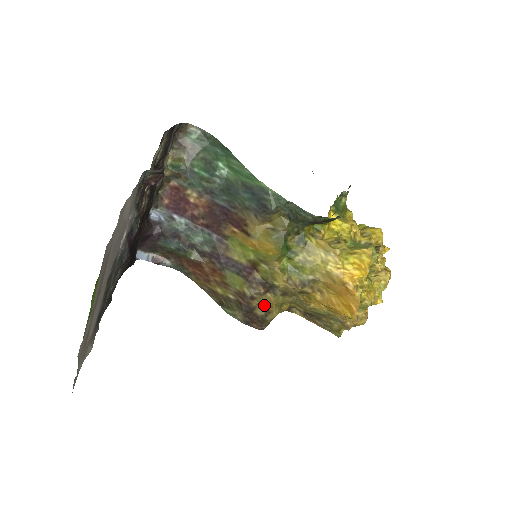
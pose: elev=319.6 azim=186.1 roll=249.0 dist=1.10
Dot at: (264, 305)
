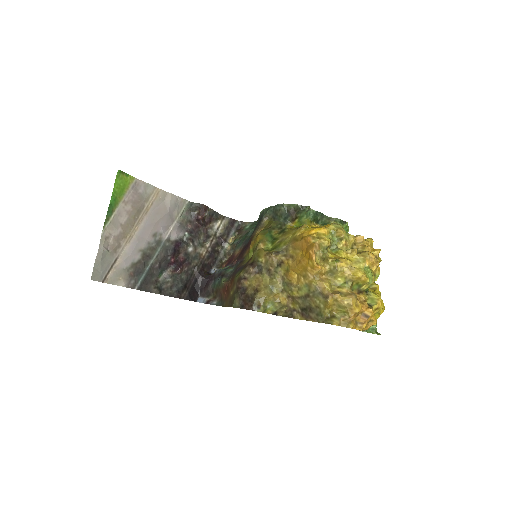
Dot at: (254, 286)
